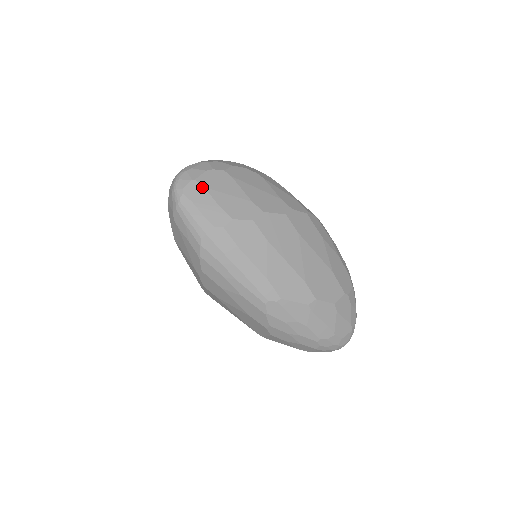
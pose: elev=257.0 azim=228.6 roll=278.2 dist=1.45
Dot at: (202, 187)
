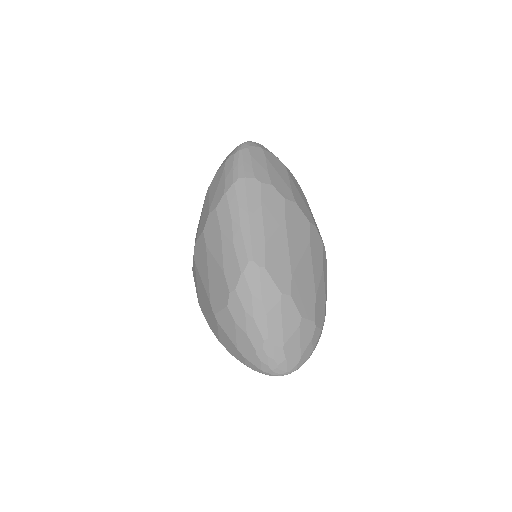
Dot at: (264, 155)
